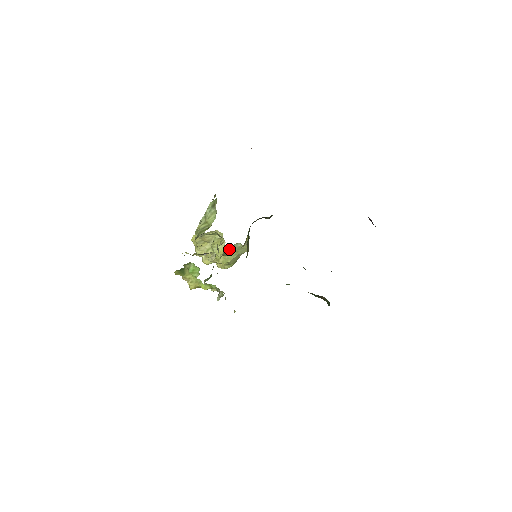
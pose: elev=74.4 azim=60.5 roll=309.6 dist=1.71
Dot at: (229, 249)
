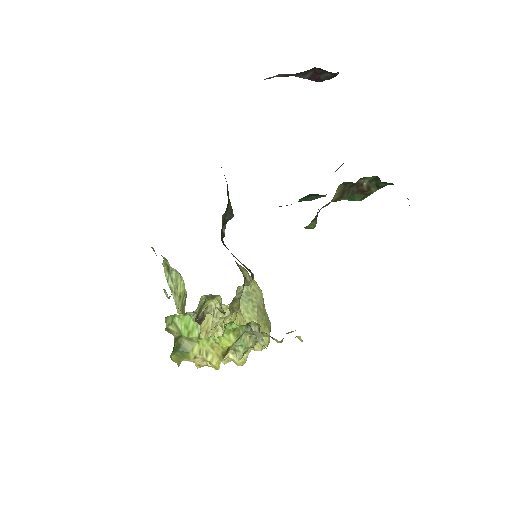
Dot at: occluded
